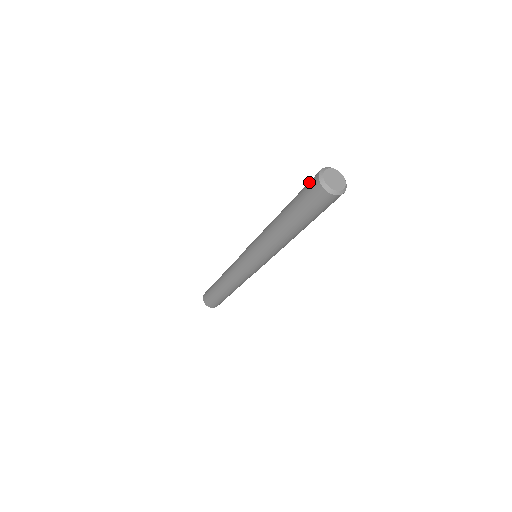
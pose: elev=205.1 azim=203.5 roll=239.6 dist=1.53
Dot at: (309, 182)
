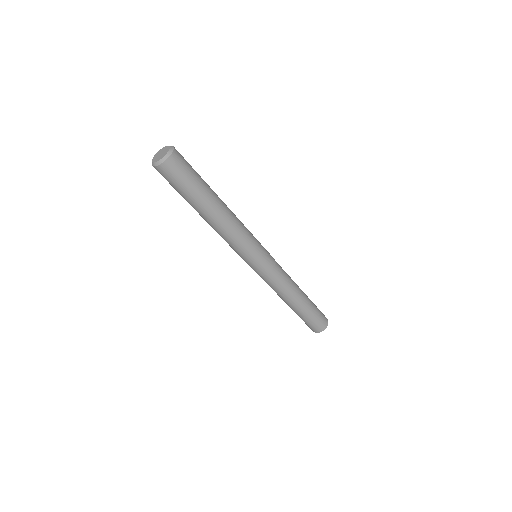
Dot at: occluded
